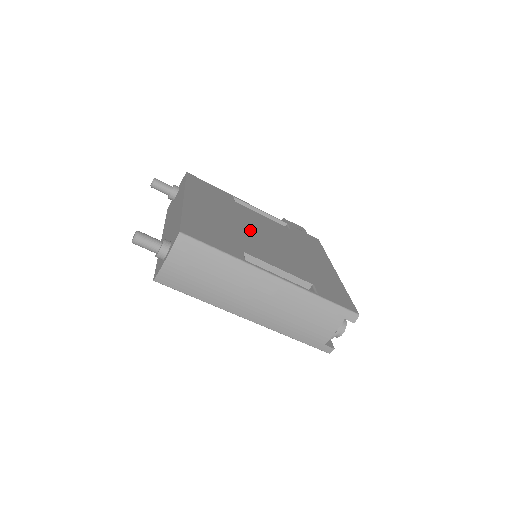
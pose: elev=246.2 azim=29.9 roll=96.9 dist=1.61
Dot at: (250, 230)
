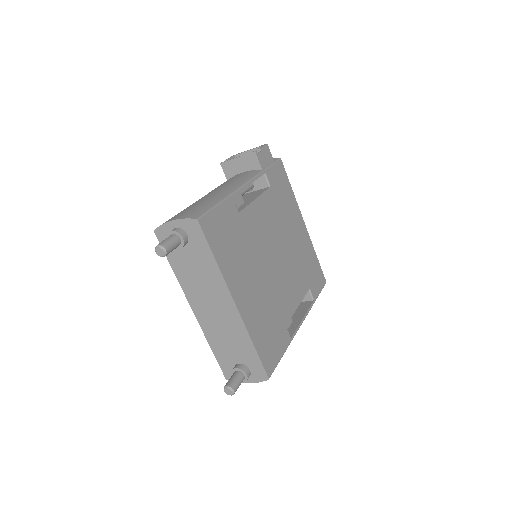
Dot at: (270, 268)
